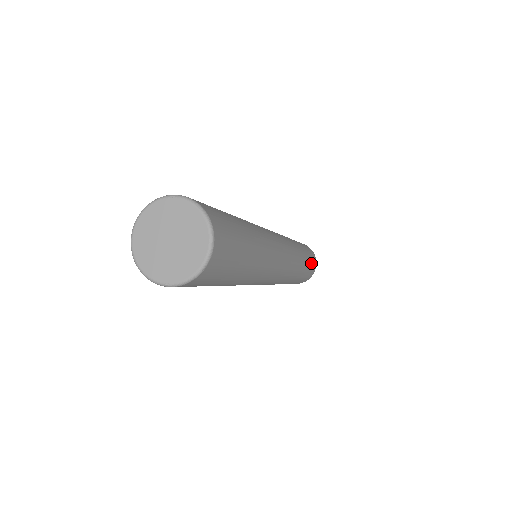
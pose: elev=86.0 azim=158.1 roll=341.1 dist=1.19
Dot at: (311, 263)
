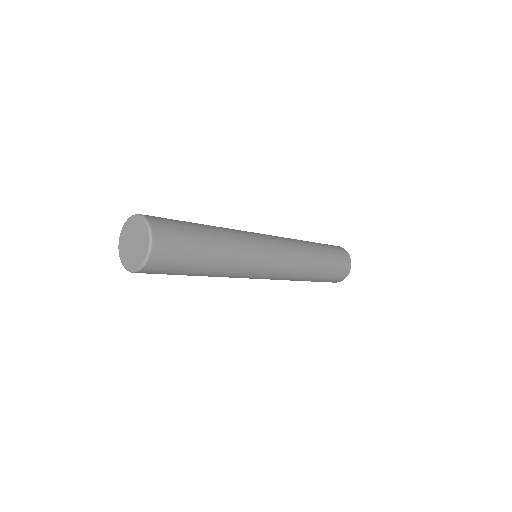
Dot at: (338, 260)
